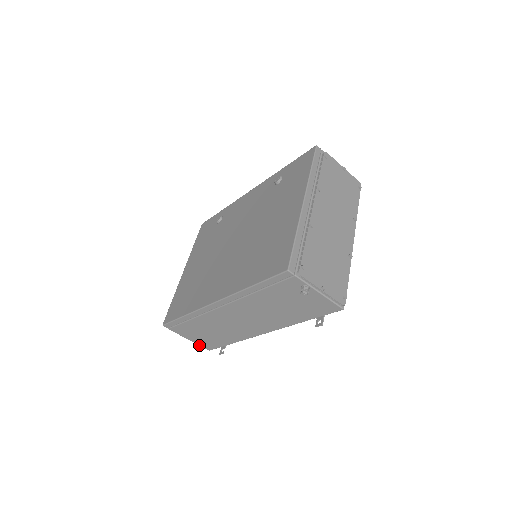
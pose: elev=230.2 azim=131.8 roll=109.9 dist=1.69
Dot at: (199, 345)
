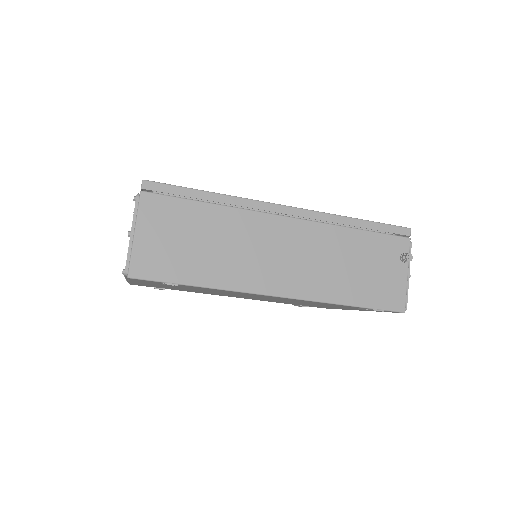
Dot at: (132, 254)
